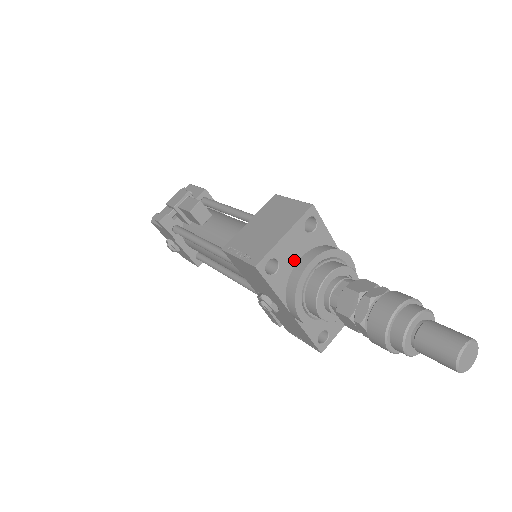
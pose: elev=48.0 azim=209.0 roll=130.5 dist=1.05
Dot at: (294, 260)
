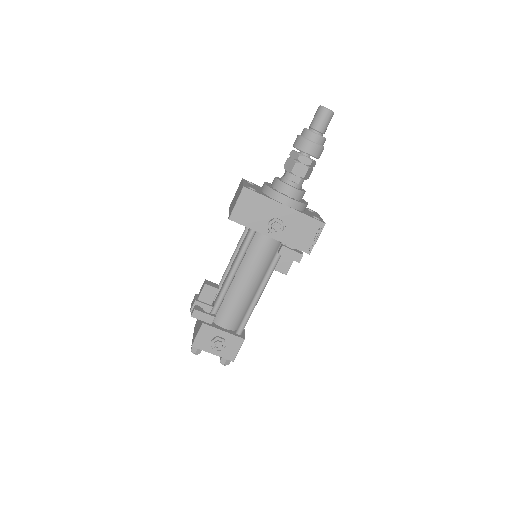
Dot at: (259, 190)
